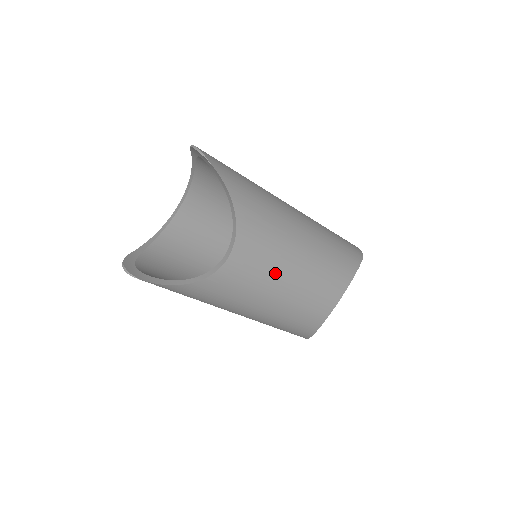
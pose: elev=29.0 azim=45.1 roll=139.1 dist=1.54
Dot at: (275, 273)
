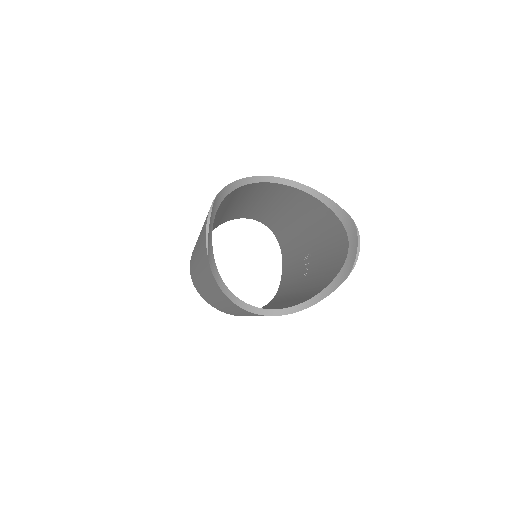
Dot at: occluded
